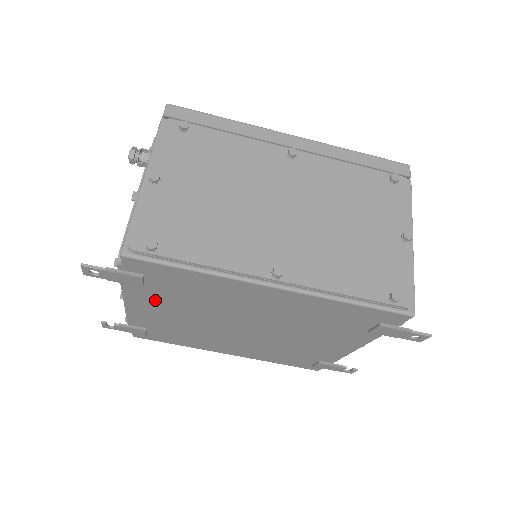
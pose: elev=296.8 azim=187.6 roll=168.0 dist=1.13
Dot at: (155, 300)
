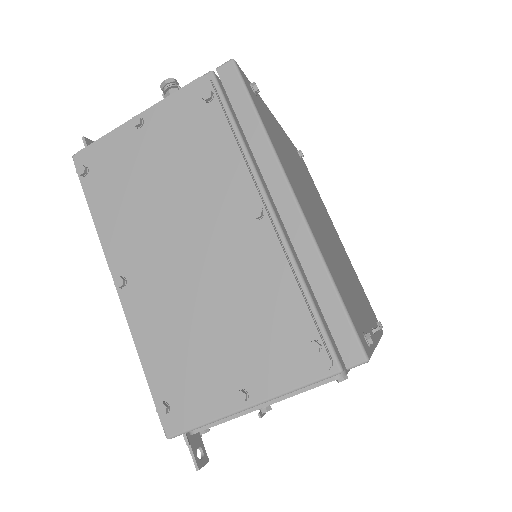
Dot at: occluded
